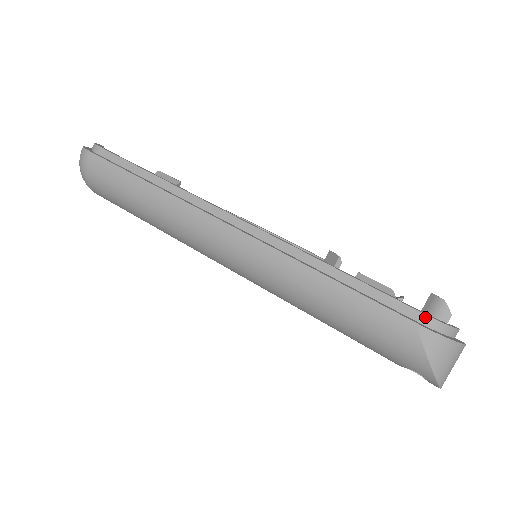
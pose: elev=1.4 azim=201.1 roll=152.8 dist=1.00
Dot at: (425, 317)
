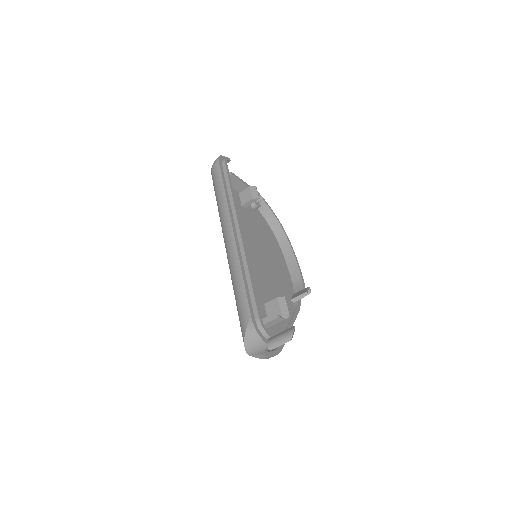
Dot at: (258, 318)
